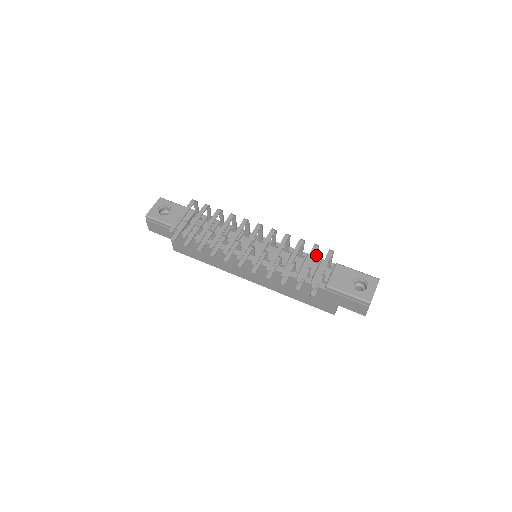
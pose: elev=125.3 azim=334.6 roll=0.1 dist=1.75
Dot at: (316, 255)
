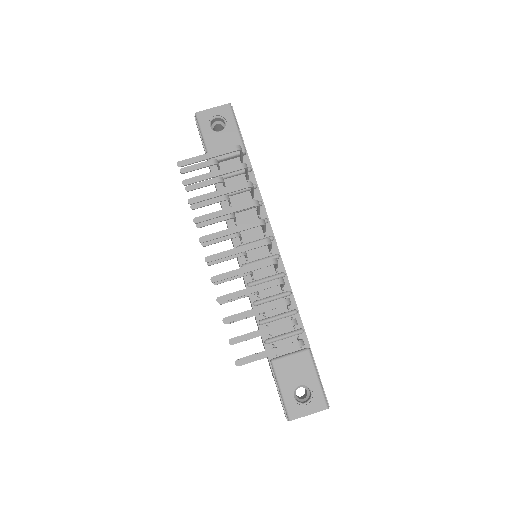
Dot at: occluded
